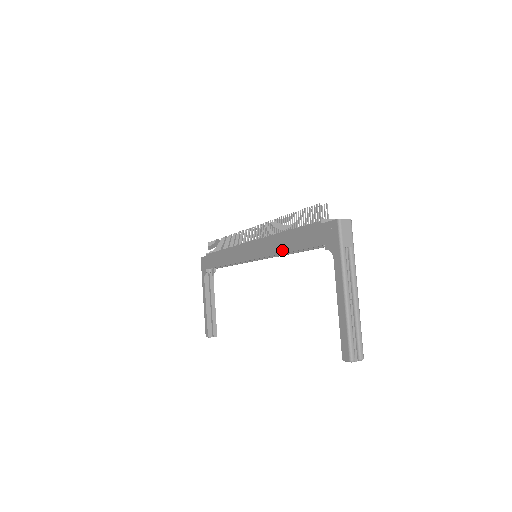
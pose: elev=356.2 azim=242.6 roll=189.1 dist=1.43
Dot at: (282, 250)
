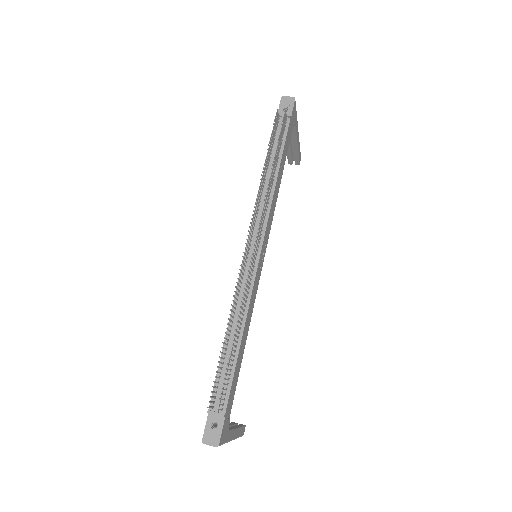
Dot at: occluded
